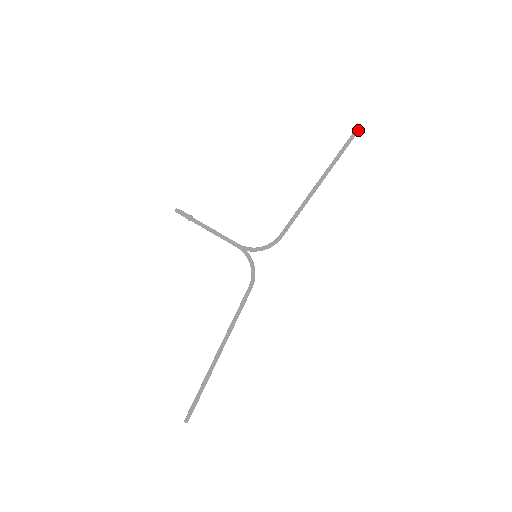
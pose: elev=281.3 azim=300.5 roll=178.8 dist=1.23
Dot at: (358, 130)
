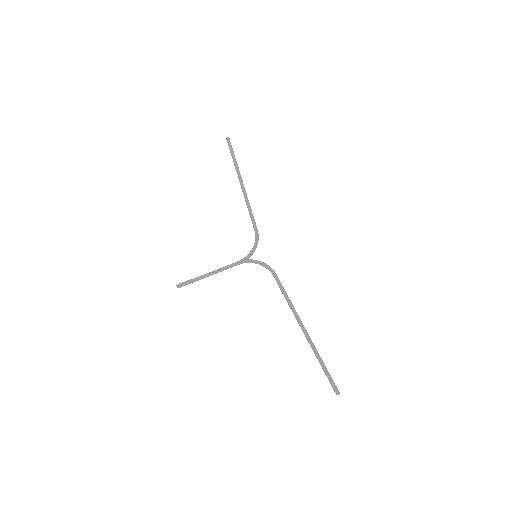
Dot at: (228, 137)
